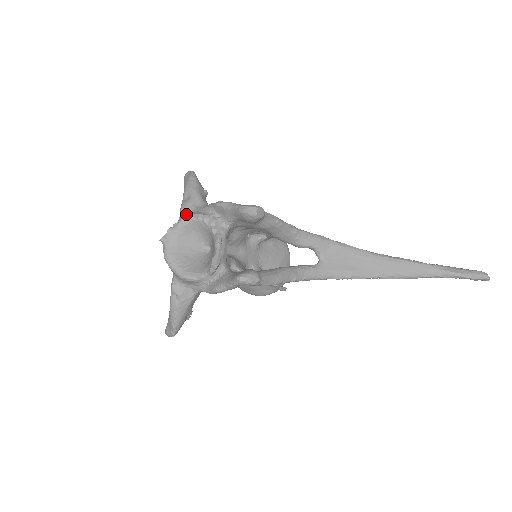
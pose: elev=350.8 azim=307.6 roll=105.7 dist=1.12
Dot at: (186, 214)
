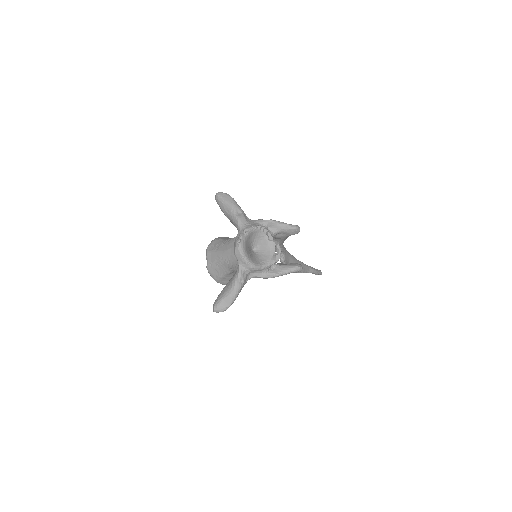
Dot at: (246, 225)
